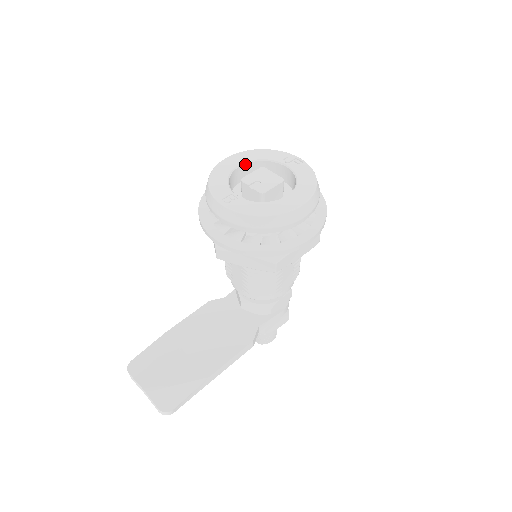
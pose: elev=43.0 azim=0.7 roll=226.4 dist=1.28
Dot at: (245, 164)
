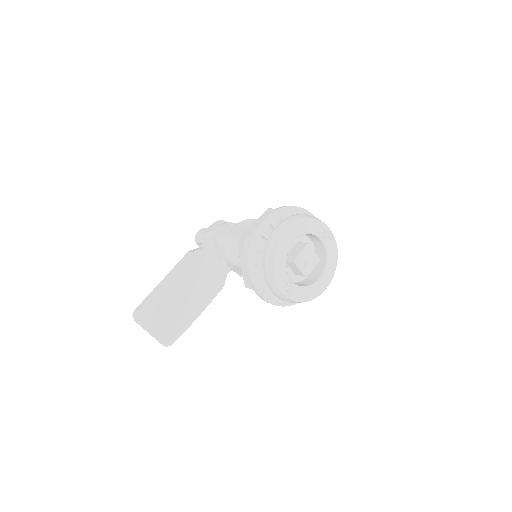
Dot at: occluded
